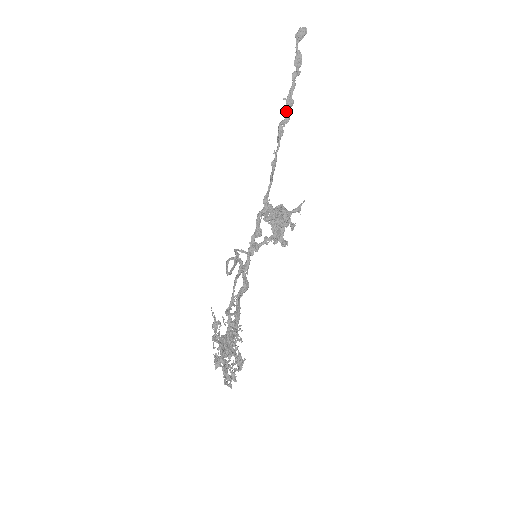
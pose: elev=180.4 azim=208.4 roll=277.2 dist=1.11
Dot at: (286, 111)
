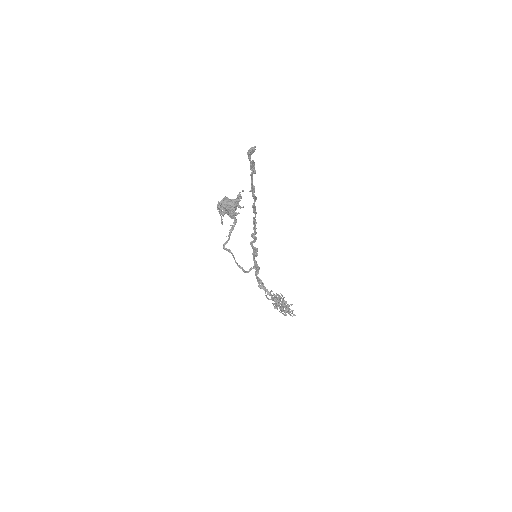
Dot at: (254, 197)
